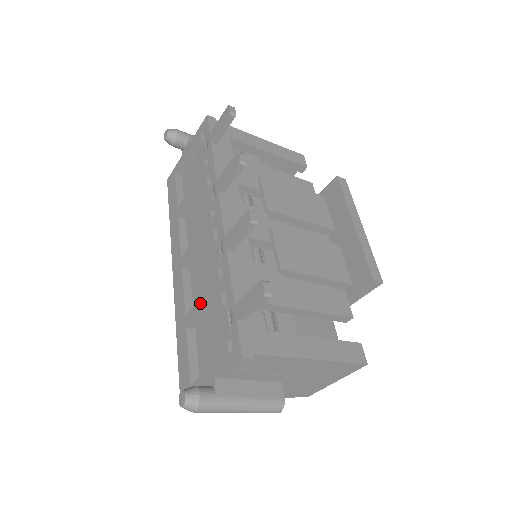
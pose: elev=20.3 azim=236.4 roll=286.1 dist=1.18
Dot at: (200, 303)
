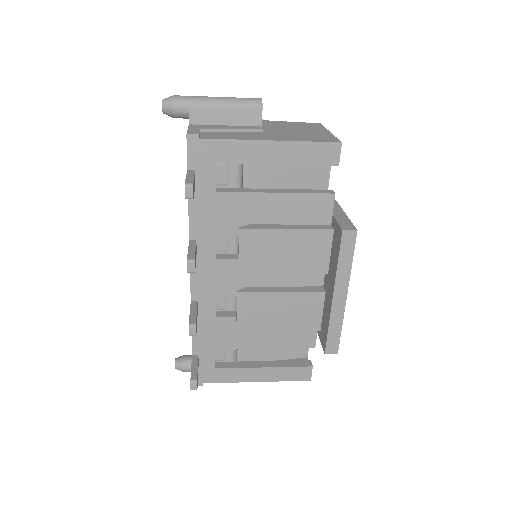
Dot at: occluded
